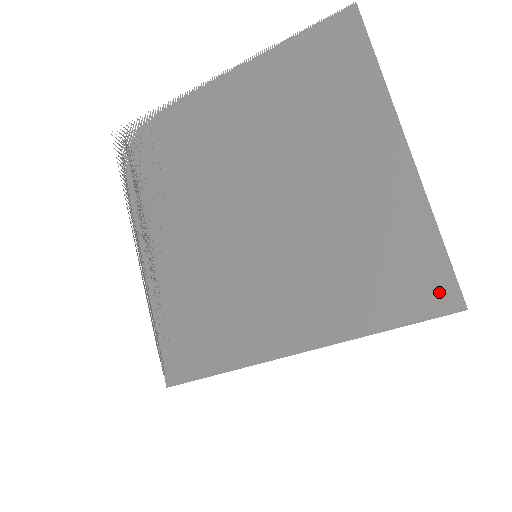
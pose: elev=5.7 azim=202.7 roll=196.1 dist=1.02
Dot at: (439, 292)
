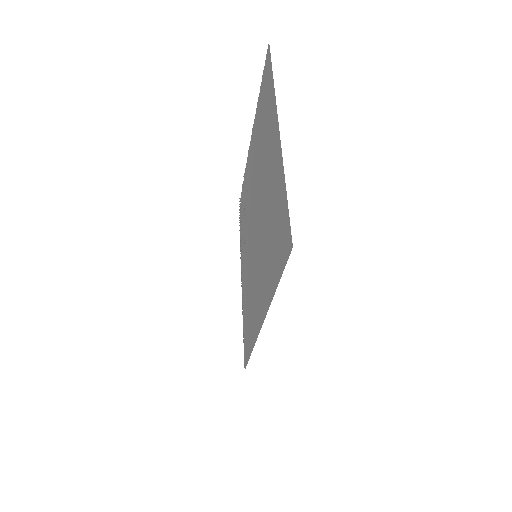
Dot at: (284, 239)
